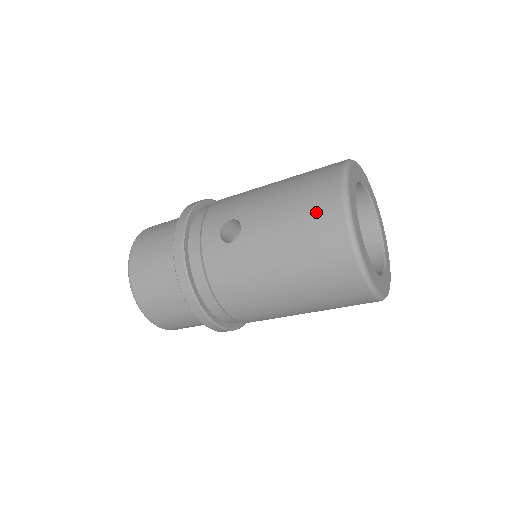
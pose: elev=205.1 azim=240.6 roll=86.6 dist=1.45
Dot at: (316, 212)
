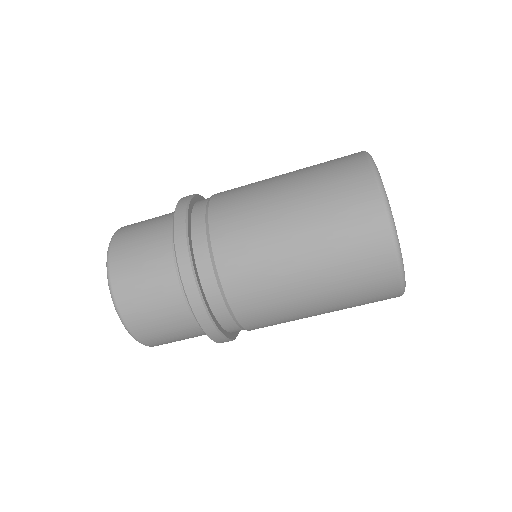
Dot at: occluded
